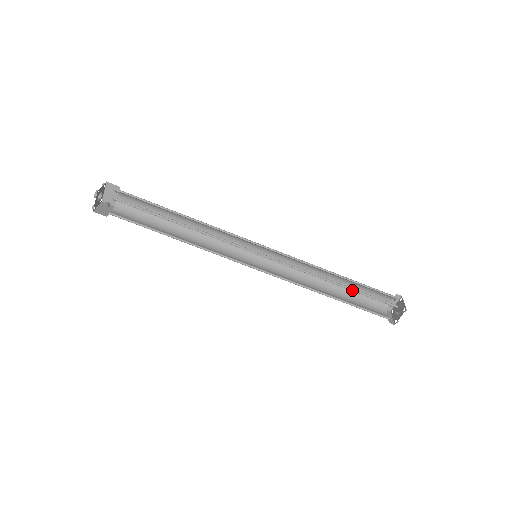
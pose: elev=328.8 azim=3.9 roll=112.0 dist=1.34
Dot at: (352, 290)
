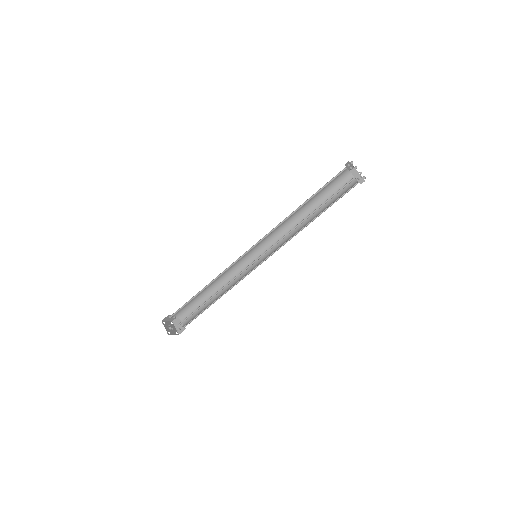
Dot at: (320, 207)
